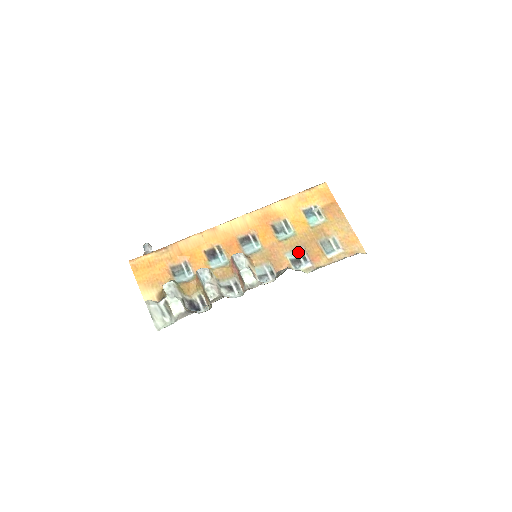
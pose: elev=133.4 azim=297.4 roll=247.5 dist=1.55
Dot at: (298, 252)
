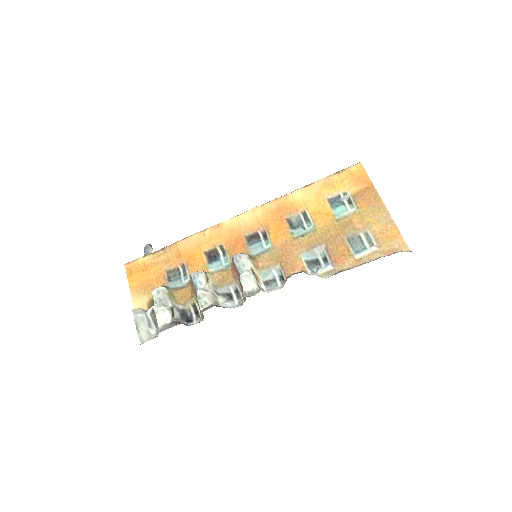
Dot at: (317, 251)
